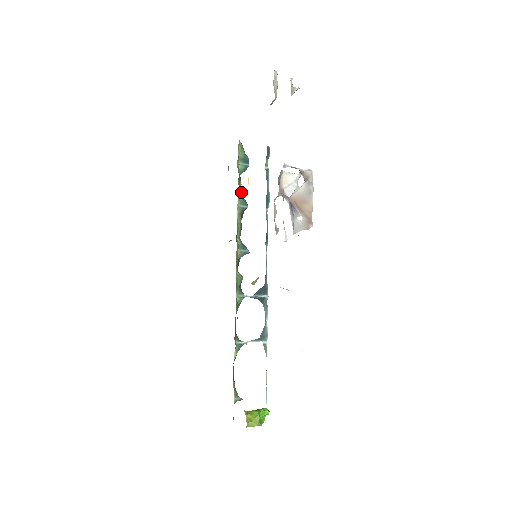
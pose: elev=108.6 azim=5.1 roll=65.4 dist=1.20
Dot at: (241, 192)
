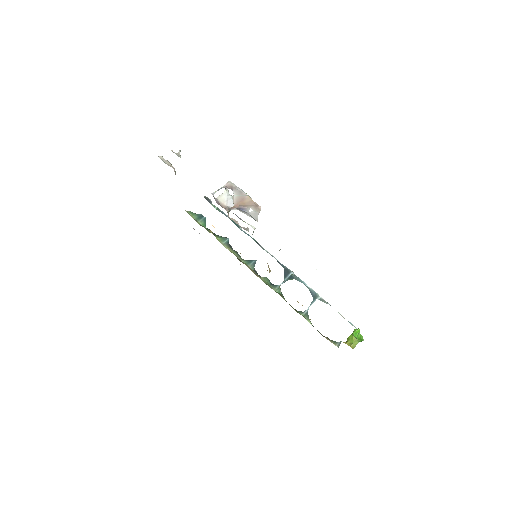
Dot at: (216, 235)
